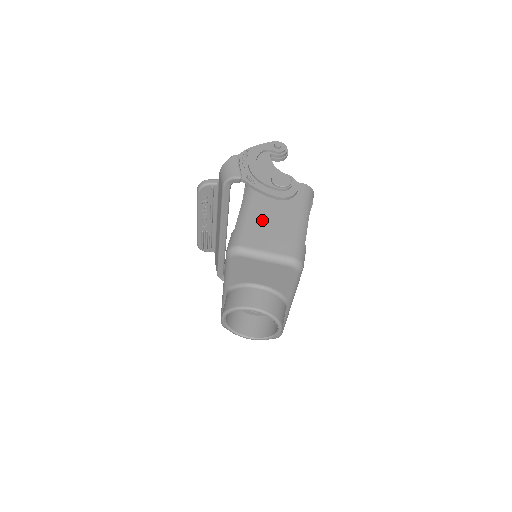
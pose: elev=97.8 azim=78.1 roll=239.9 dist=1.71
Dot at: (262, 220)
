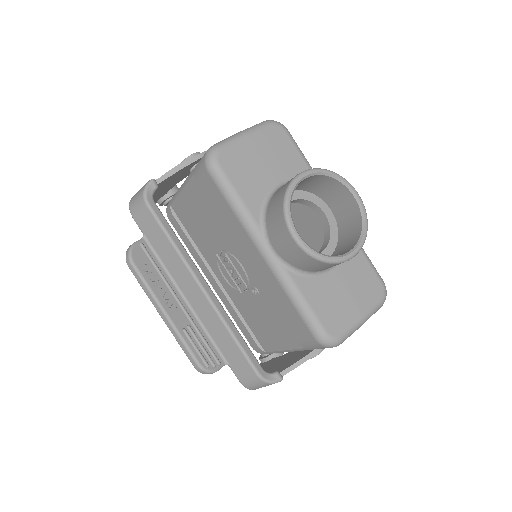
Dot at: occluded
